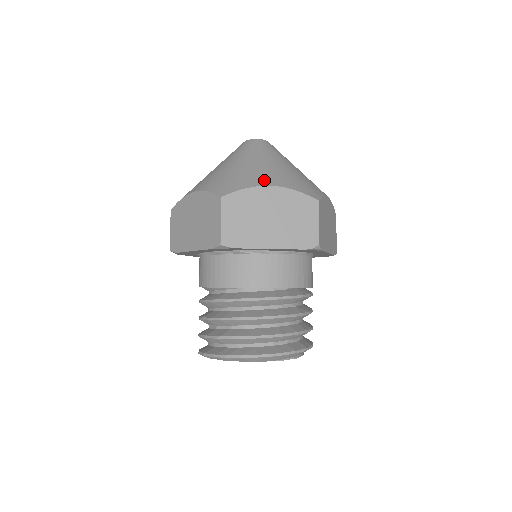
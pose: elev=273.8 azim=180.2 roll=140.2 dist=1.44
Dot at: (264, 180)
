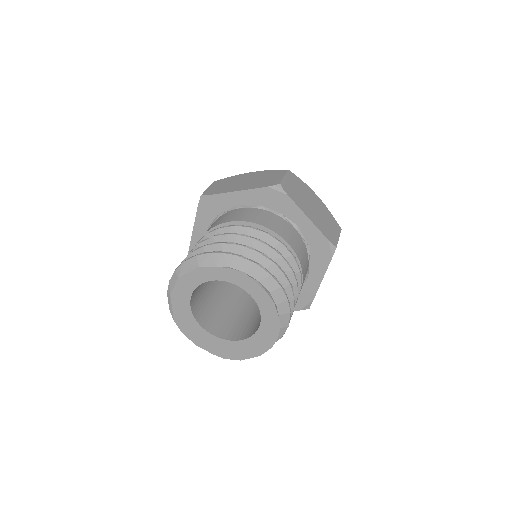
Dot at: occluded
